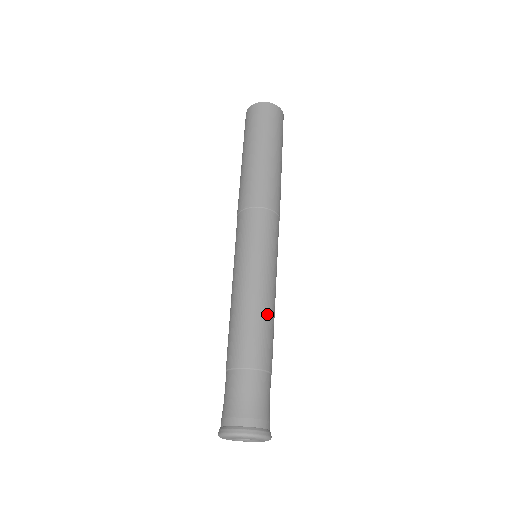
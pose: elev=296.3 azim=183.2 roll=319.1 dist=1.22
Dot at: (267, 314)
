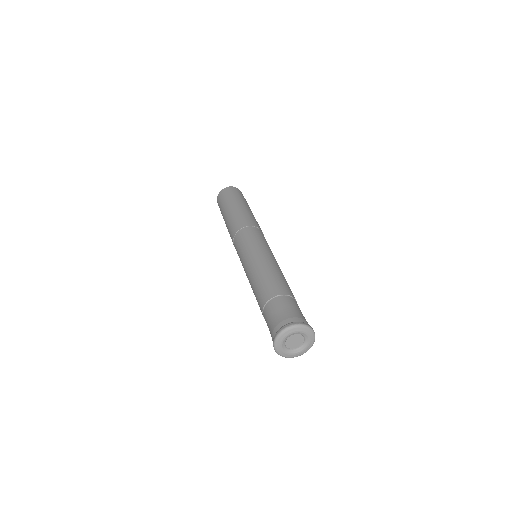
Dot at: occluded
